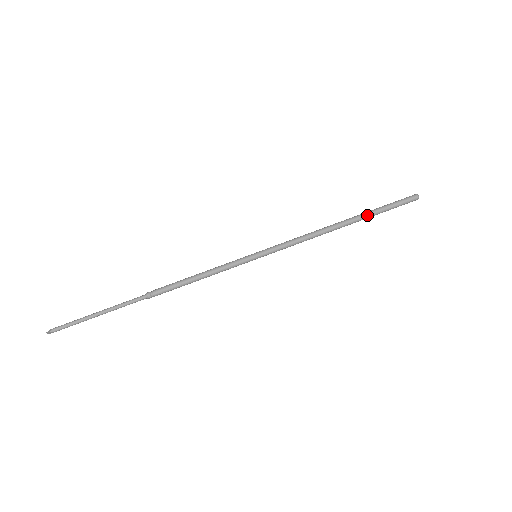
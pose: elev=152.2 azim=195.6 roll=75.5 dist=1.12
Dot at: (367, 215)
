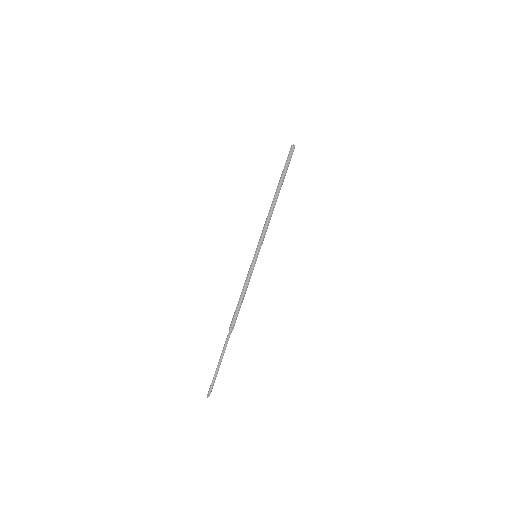
Dot at: (282, 180)
